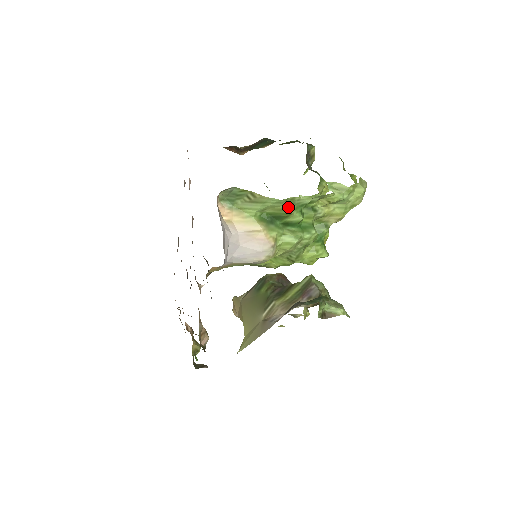
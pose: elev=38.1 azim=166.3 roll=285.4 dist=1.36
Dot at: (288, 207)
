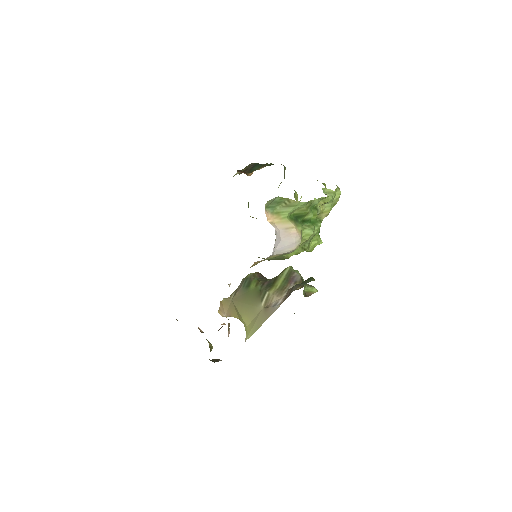
Dot at: (307, 208)
